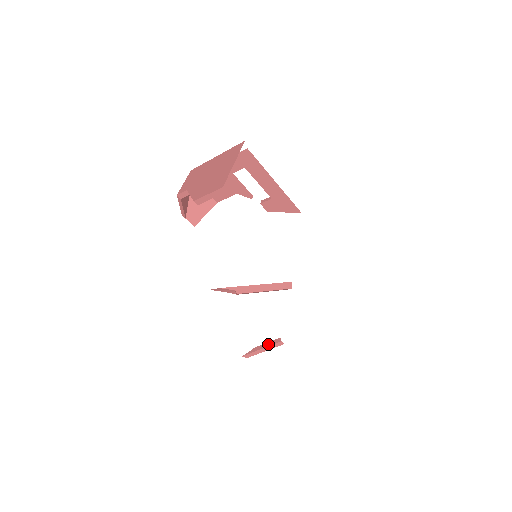
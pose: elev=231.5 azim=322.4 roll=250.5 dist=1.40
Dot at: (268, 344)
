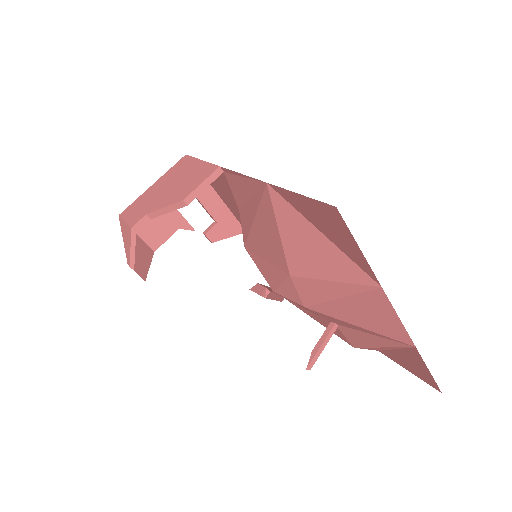
Dot at: (325, 334)
